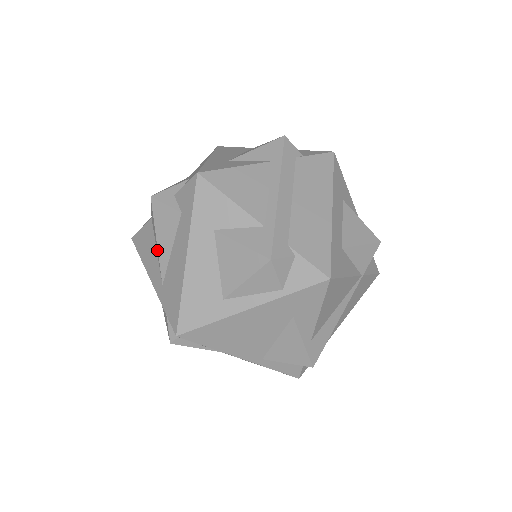
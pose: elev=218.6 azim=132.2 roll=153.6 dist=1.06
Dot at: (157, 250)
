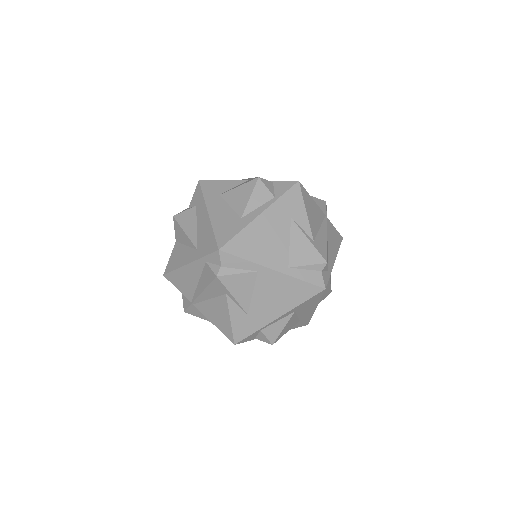
Dot at: (186, 239)
